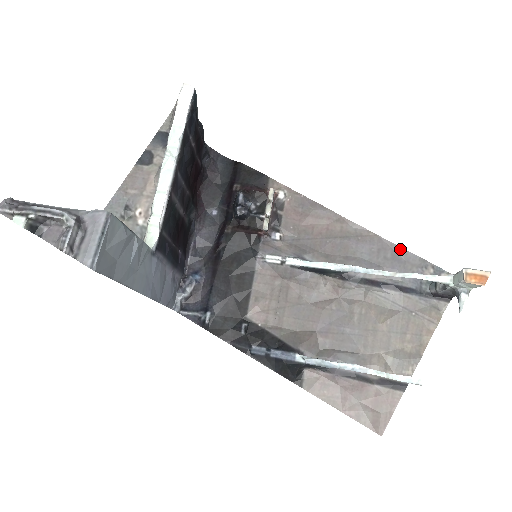
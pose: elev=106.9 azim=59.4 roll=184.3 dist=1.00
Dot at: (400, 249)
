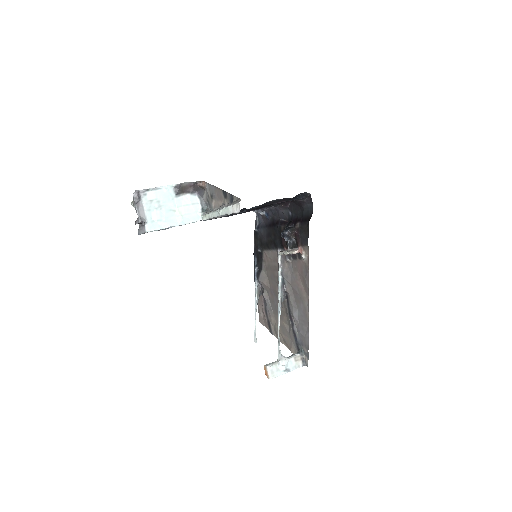
Dot at: (308, 334)
